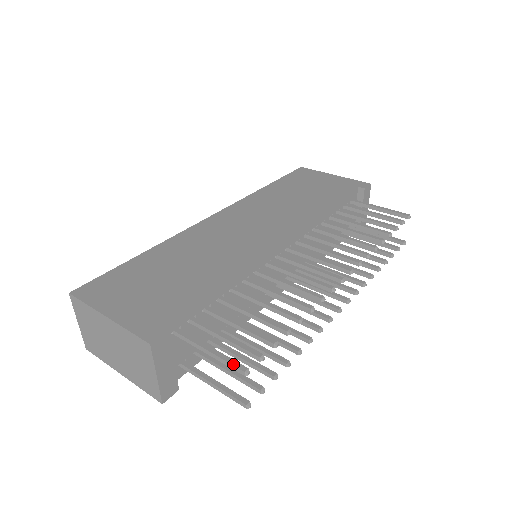
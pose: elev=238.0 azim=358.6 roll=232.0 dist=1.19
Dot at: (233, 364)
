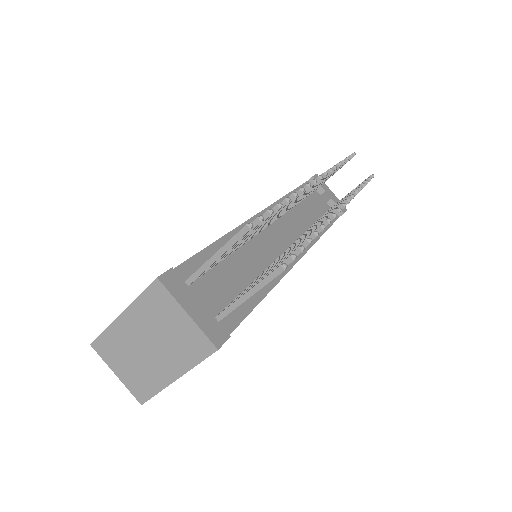
Dot at: (236, 234)
